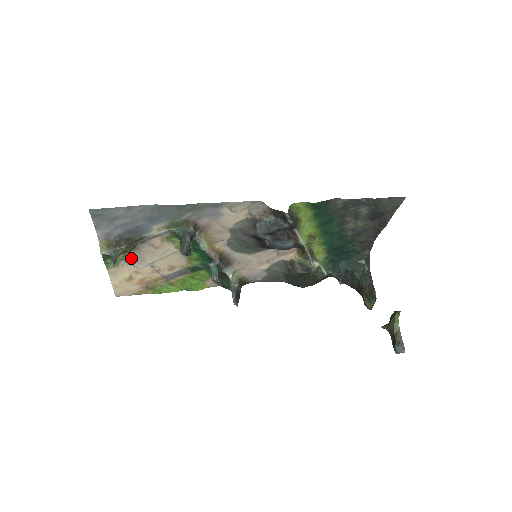
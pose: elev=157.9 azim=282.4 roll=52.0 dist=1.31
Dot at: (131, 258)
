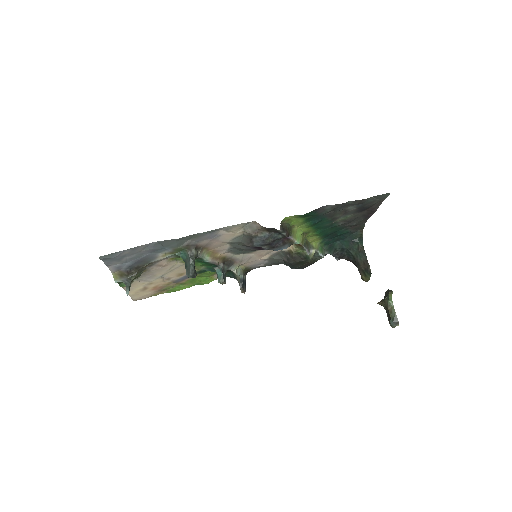
Dot at: (143, 277)
